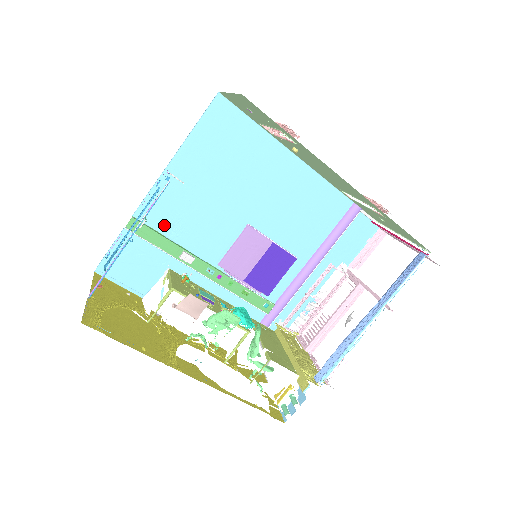
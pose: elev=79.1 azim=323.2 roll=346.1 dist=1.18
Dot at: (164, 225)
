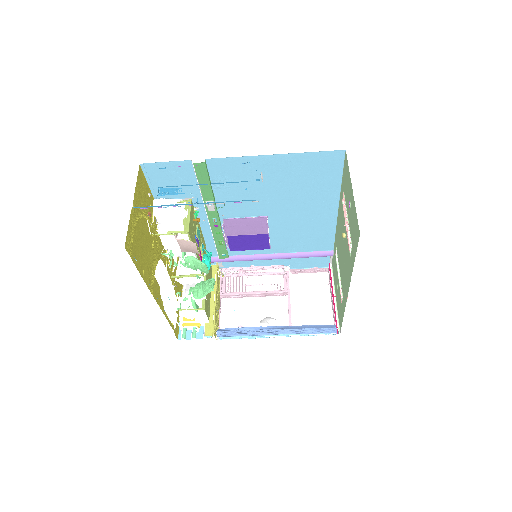
Dot at: (218, 178)
